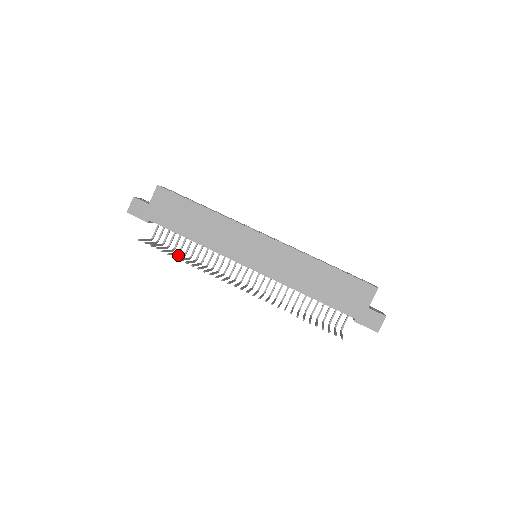
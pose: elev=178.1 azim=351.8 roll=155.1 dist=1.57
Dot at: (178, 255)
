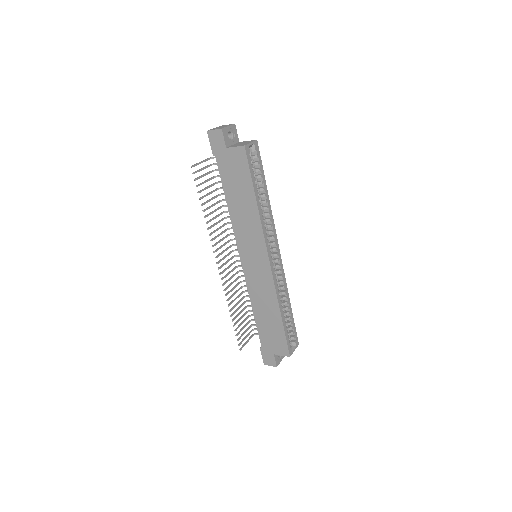
Dot at: (210, 199)
